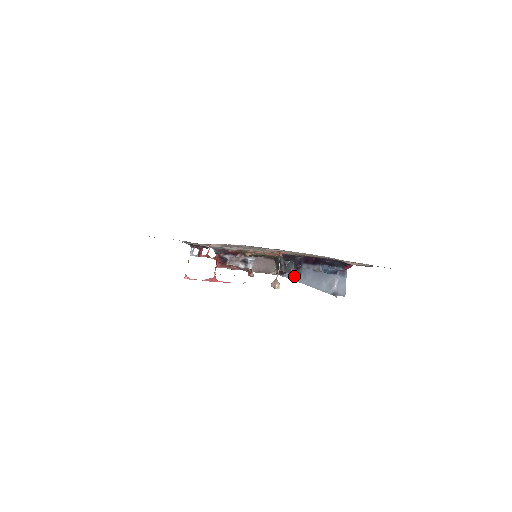
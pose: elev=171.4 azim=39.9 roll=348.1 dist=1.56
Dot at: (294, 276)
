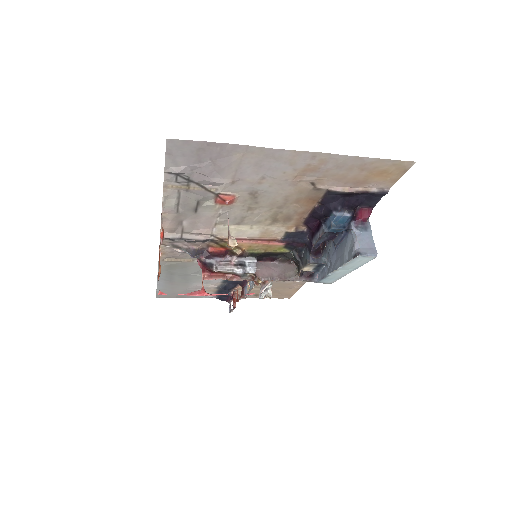
Dot at: (323, 272)
